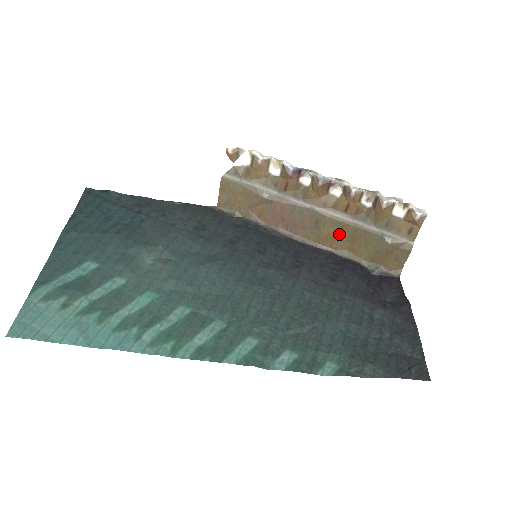
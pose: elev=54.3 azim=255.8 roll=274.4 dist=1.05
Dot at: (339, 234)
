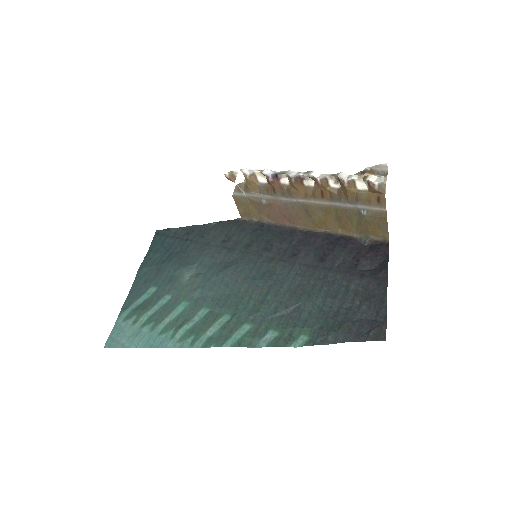
Dot at: (327, 217)
